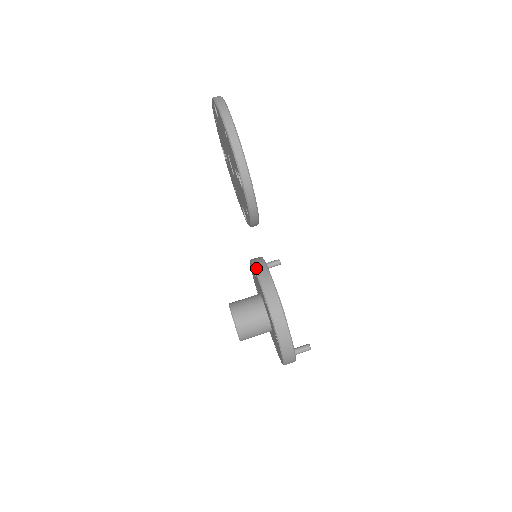
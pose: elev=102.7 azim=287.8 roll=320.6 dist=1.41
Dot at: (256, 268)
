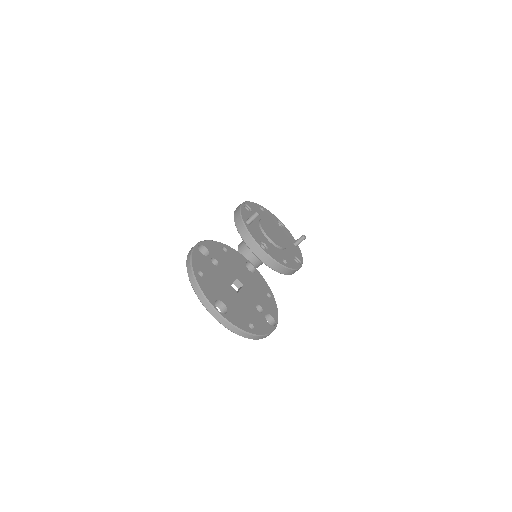
Dot at: (259, 258)
